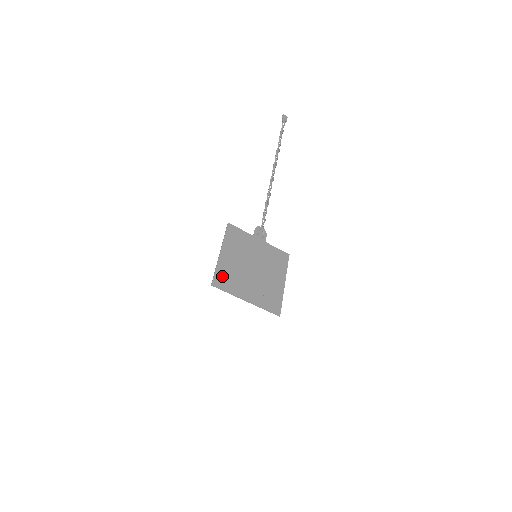
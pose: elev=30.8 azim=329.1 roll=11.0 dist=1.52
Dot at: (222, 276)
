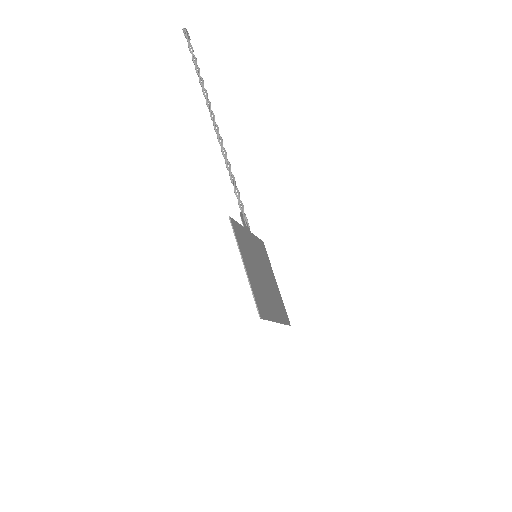
Dot at: (259, 300)
